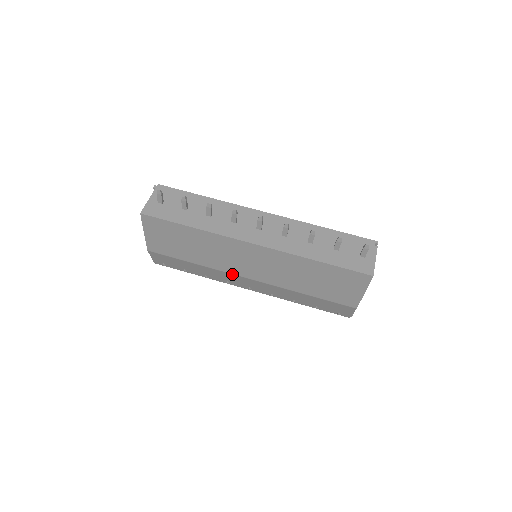
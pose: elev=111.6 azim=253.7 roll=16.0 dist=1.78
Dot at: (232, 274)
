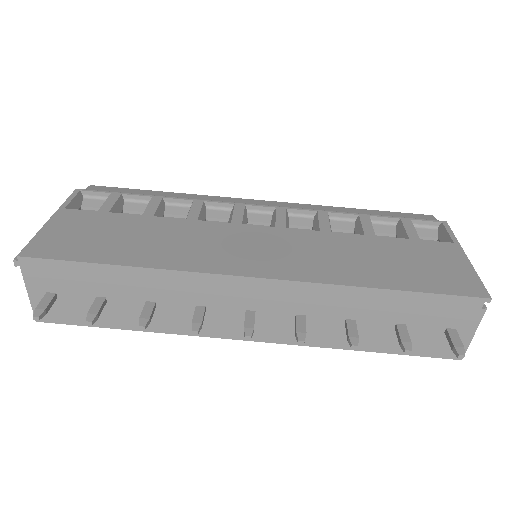
Dot at: occluded
